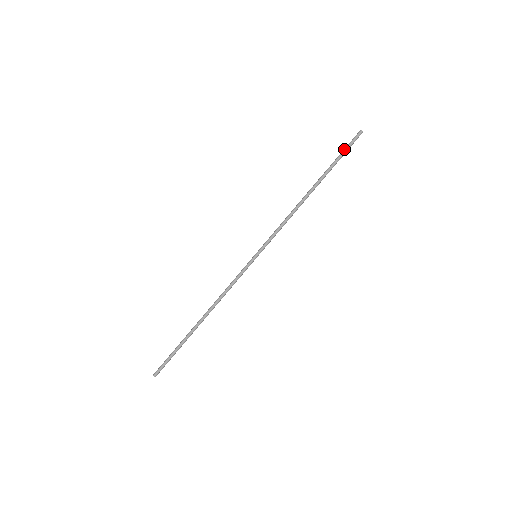
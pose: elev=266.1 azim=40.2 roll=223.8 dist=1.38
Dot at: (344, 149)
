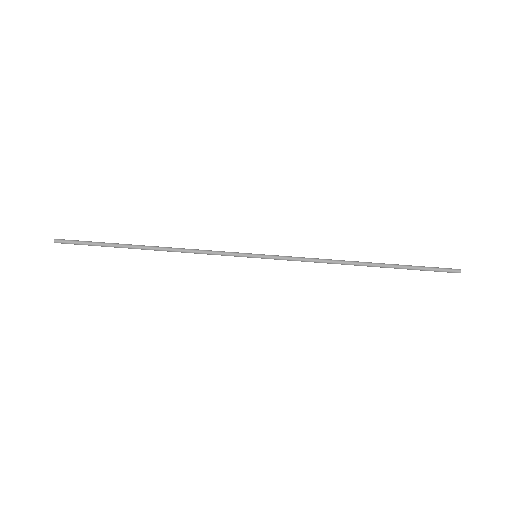
Dot at: (430, 267)
